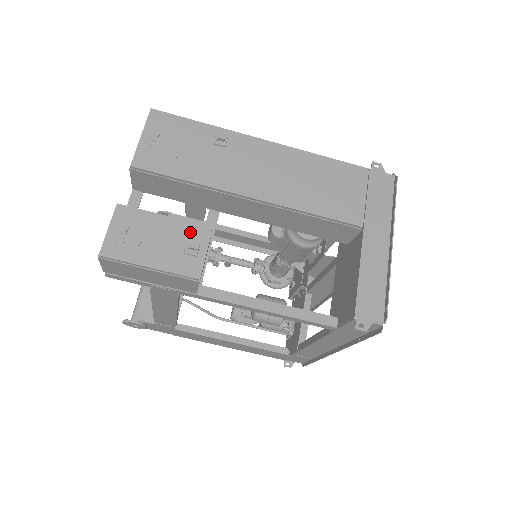
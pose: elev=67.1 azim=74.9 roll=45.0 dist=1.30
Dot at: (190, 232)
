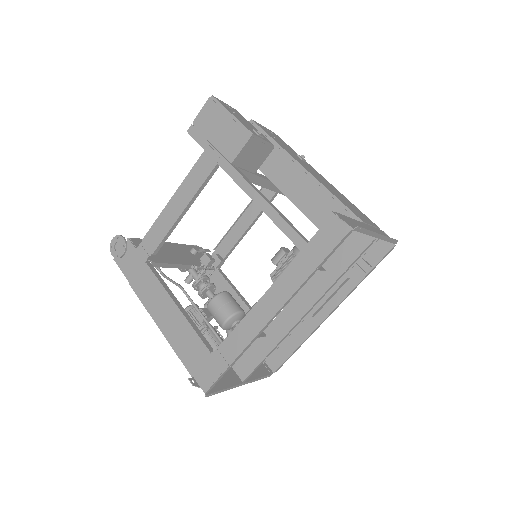
Dot at: occluded
